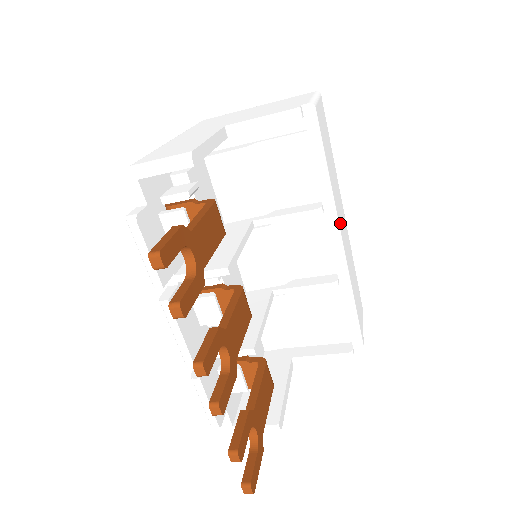
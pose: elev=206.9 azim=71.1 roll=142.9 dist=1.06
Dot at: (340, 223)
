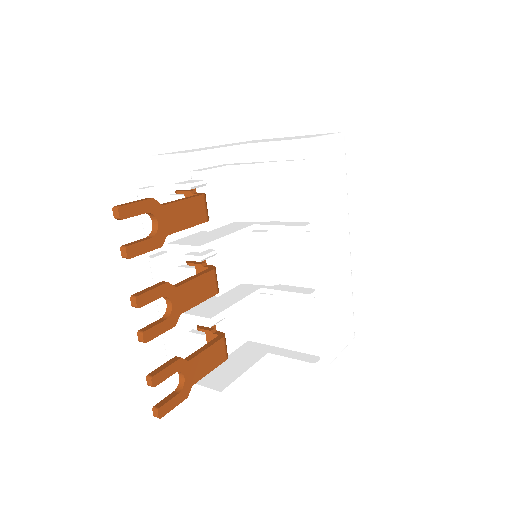
Dot at: (327, 246)
